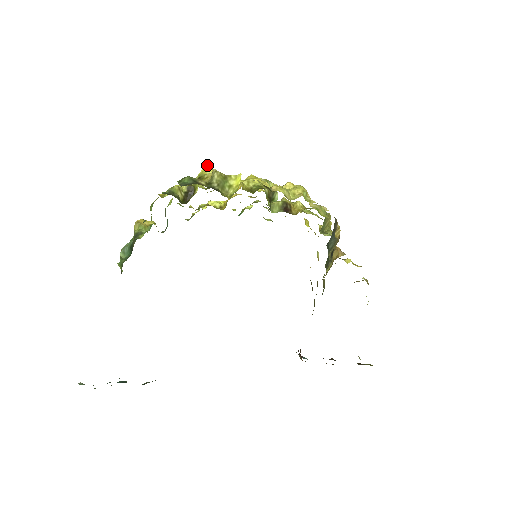
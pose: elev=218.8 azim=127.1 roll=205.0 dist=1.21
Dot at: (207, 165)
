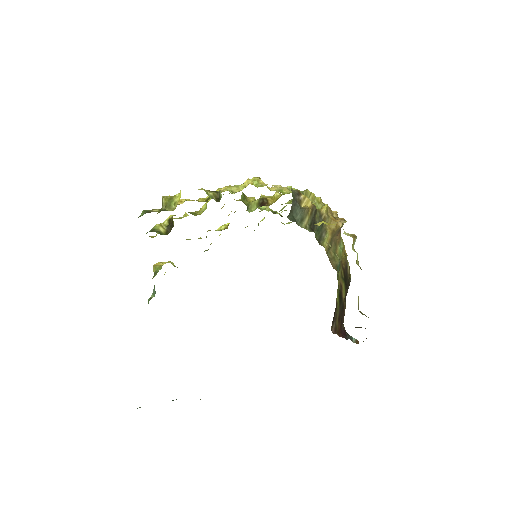
Dot at: occluded
